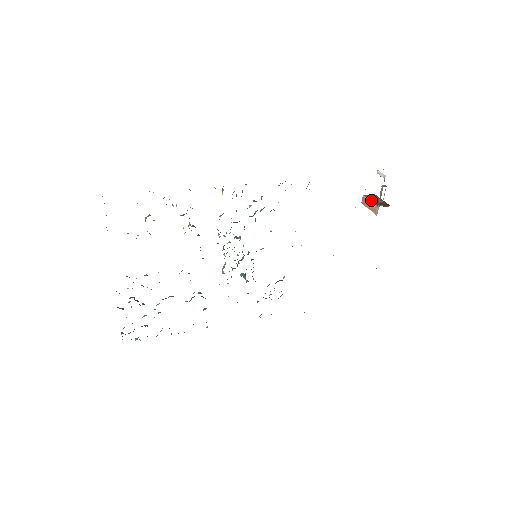
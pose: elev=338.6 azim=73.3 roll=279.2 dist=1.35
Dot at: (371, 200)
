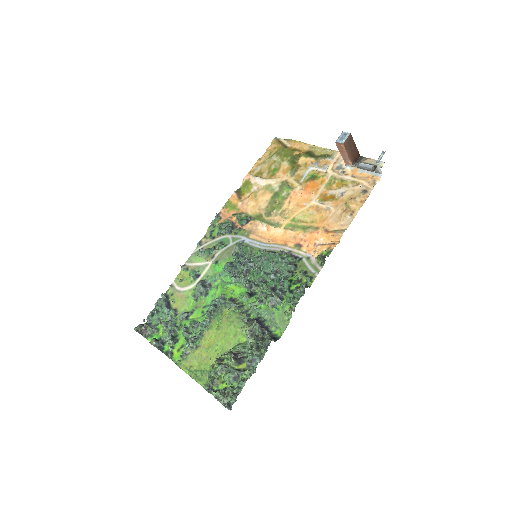
Dot at: (349, 154)
